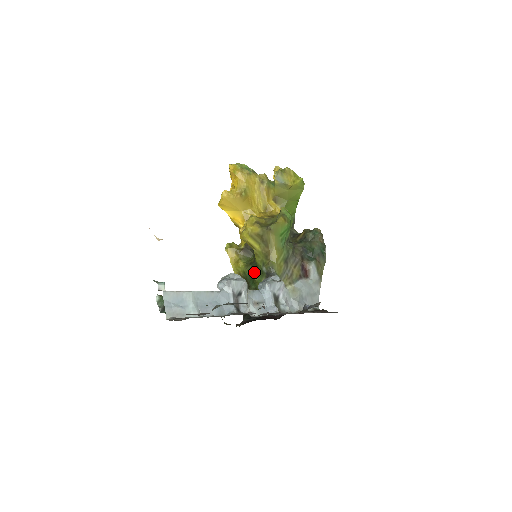
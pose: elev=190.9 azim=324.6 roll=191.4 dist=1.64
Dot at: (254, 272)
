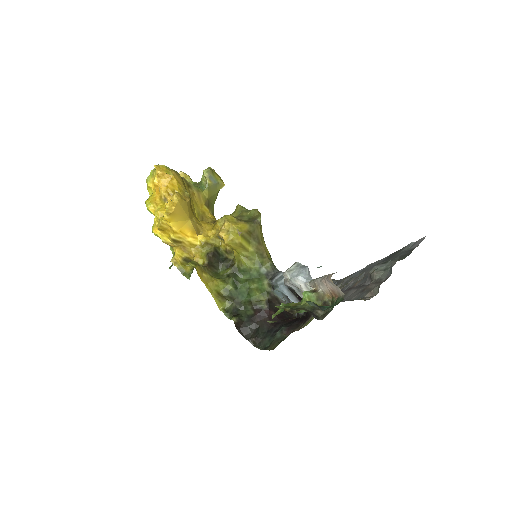
Dot at: (243, 282)
